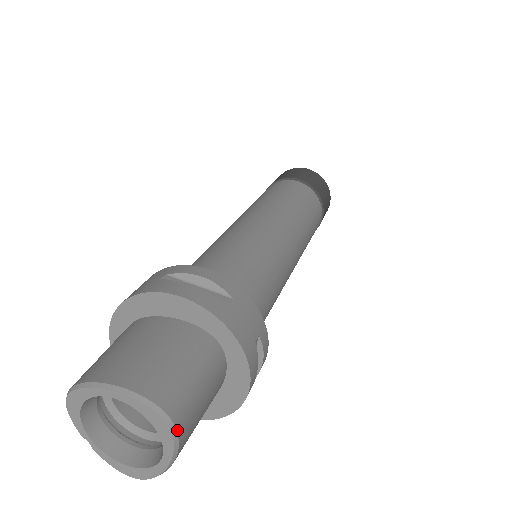
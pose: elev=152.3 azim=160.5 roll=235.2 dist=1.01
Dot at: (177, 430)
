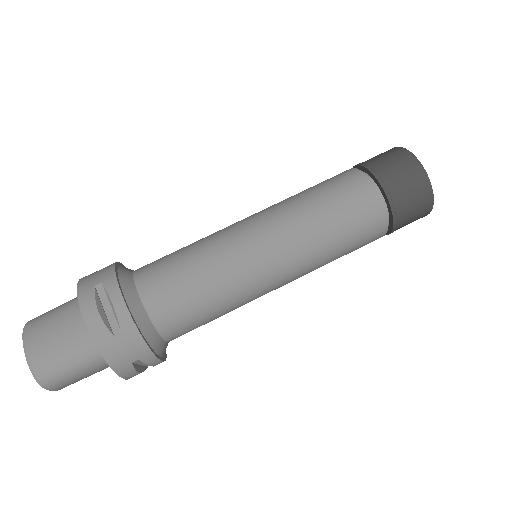
Dot at: (47, 388)
